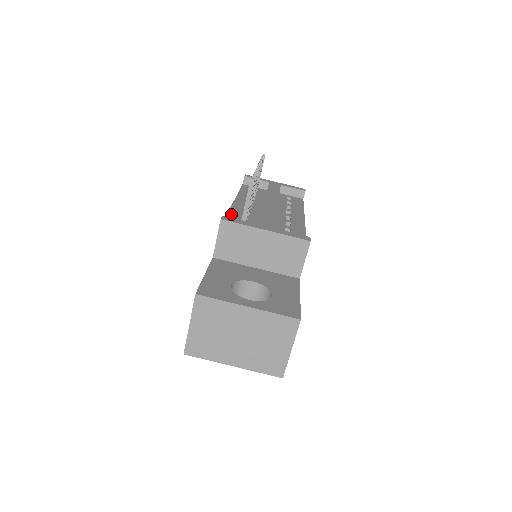
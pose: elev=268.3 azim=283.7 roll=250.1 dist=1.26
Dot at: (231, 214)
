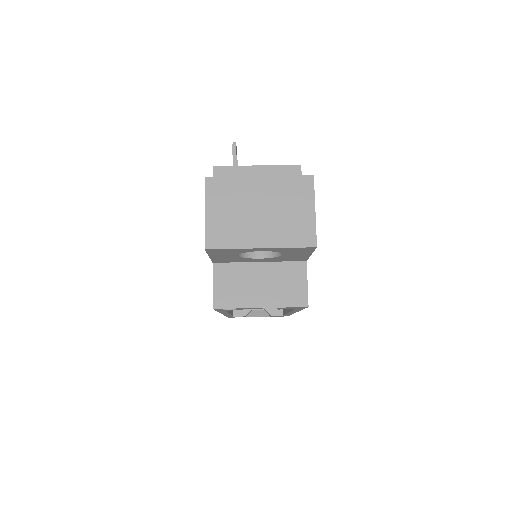
Dot at: occluded
